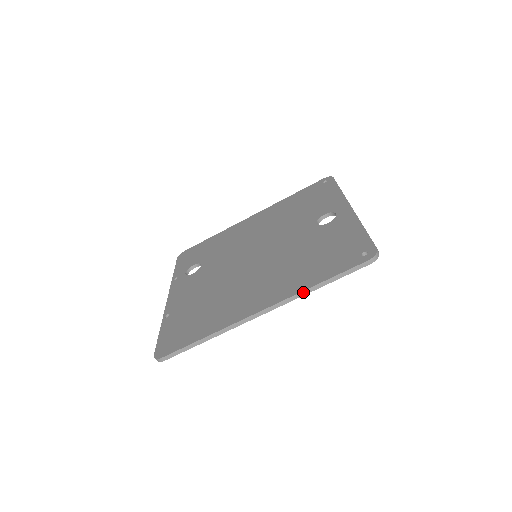
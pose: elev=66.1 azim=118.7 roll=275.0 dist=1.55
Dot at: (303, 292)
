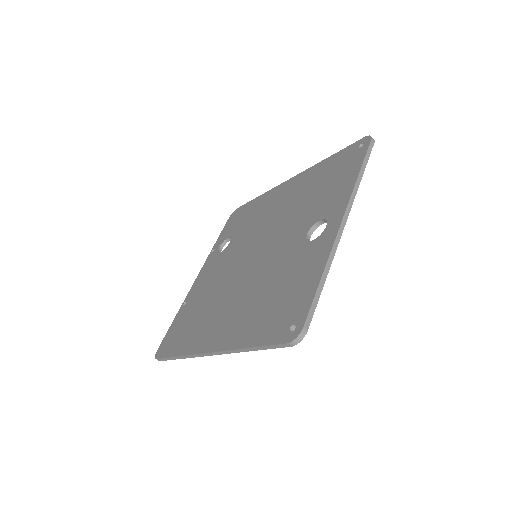
Dot at: (236, 350)
